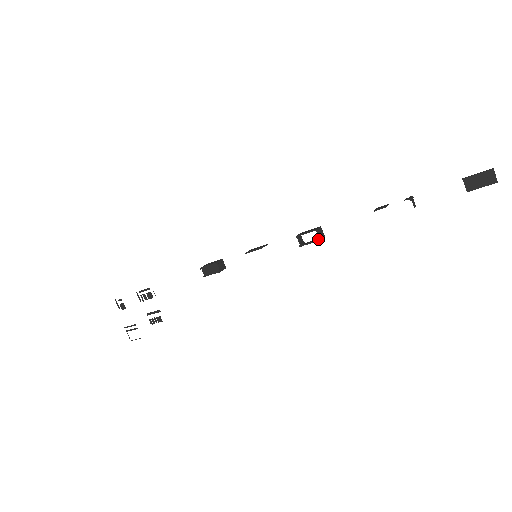
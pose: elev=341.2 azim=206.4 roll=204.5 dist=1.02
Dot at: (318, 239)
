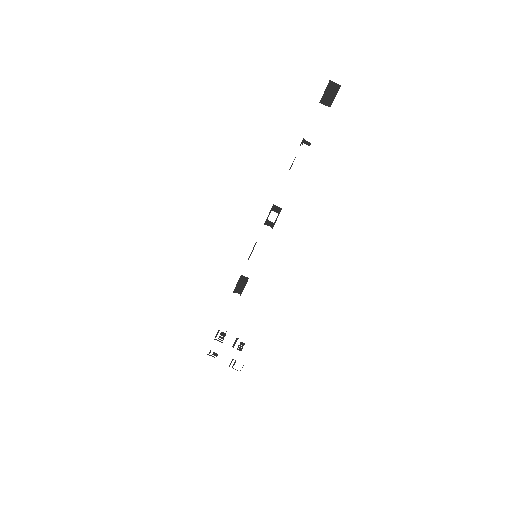
Dot at: (278, 214)
